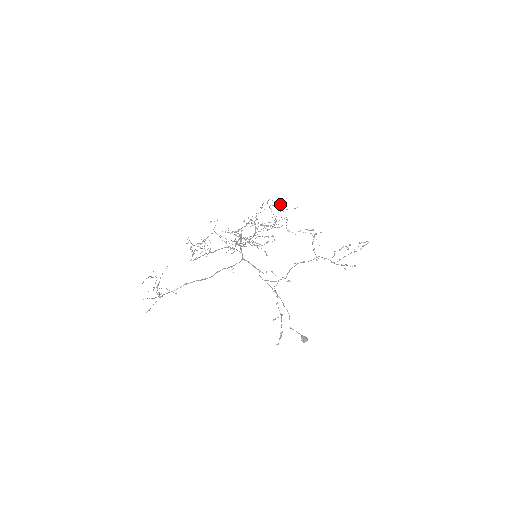
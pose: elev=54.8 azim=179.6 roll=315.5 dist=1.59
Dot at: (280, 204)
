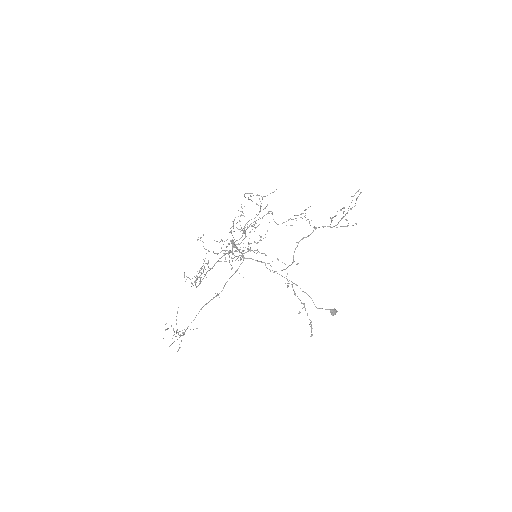
Dot at: (258, 195)
